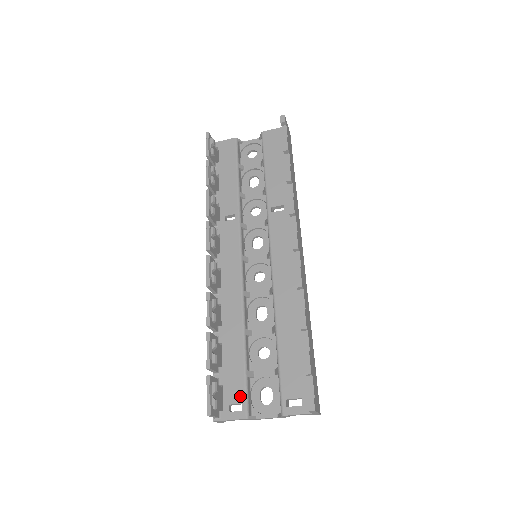
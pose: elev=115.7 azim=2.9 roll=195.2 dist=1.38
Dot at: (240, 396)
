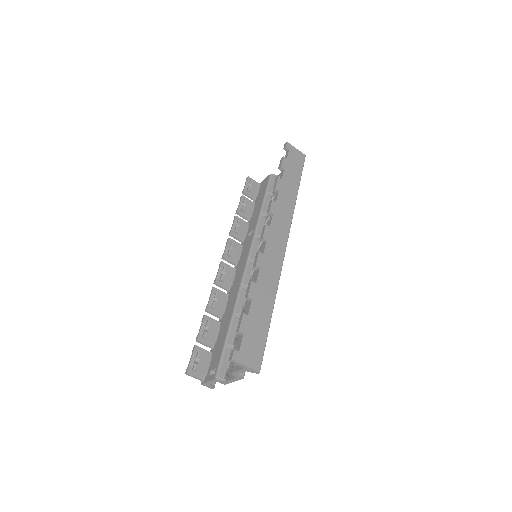
Dot at: (217, 363)
